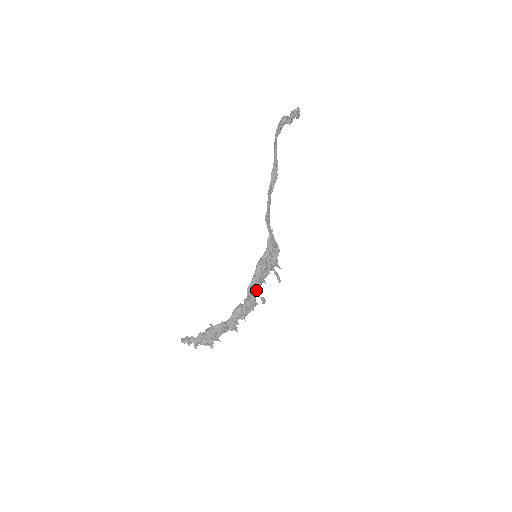
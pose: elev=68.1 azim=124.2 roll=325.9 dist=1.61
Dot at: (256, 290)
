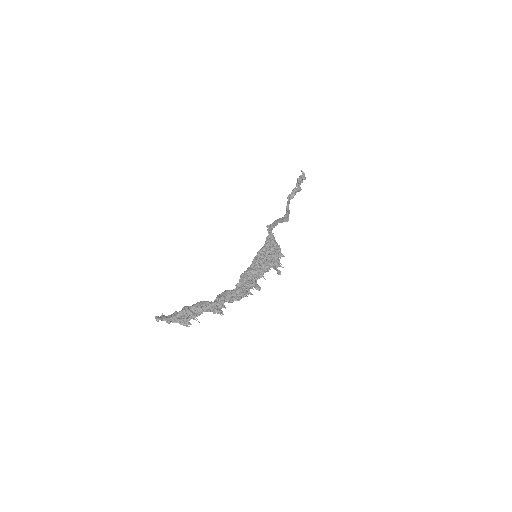
Dot at: (251, 279)
